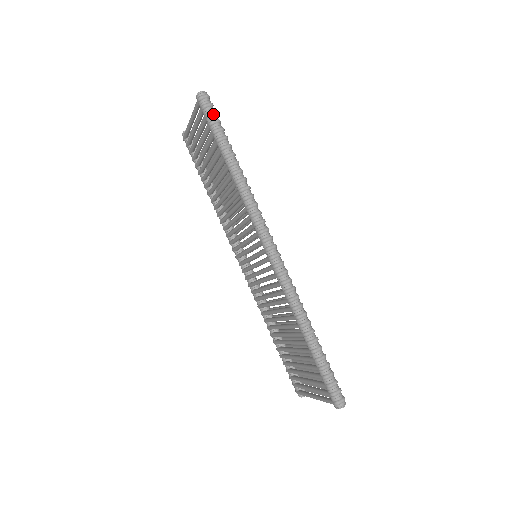
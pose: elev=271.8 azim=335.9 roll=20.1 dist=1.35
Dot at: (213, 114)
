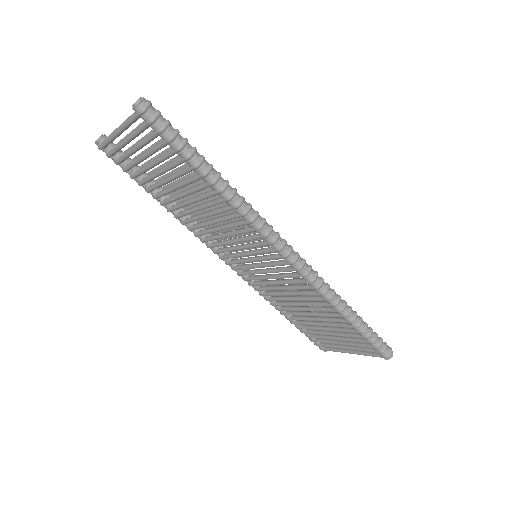
Dot at: (168, 126)
